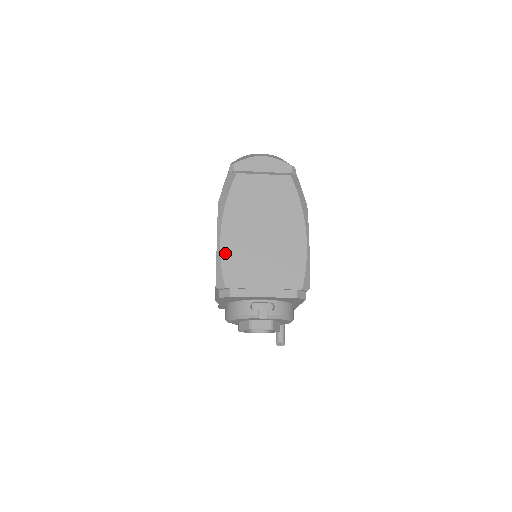
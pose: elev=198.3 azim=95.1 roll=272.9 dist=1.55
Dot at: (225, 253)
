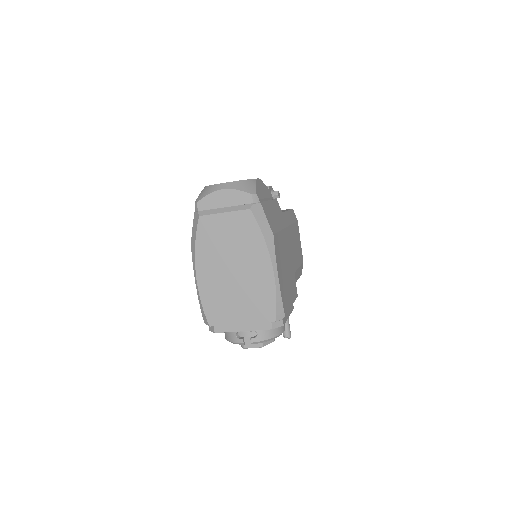
Dot at: (203, 296)
